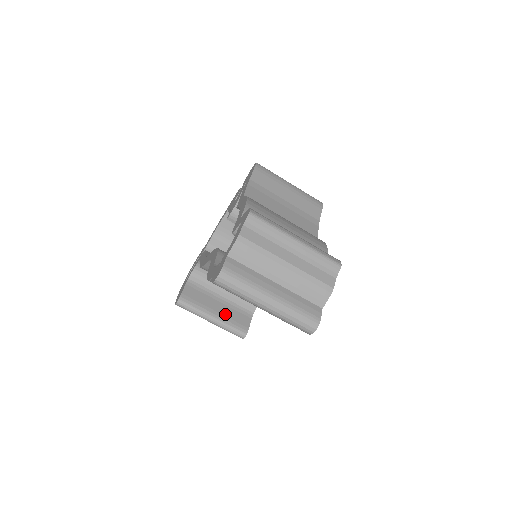
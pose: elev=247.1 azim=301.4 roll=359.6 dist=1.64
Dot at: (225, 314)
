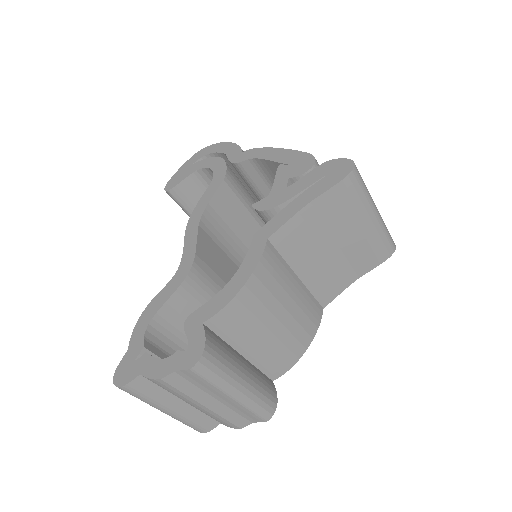
Dot at: occluded
